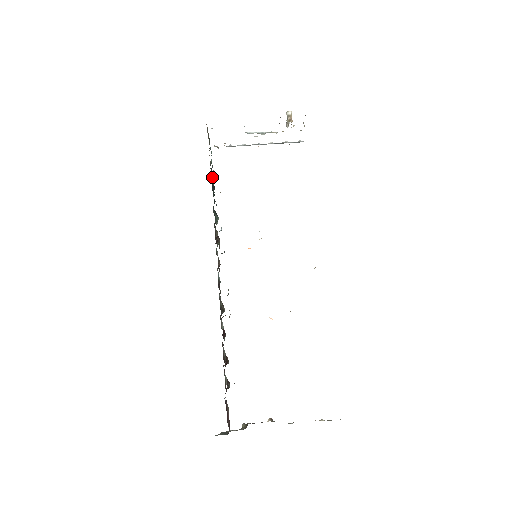
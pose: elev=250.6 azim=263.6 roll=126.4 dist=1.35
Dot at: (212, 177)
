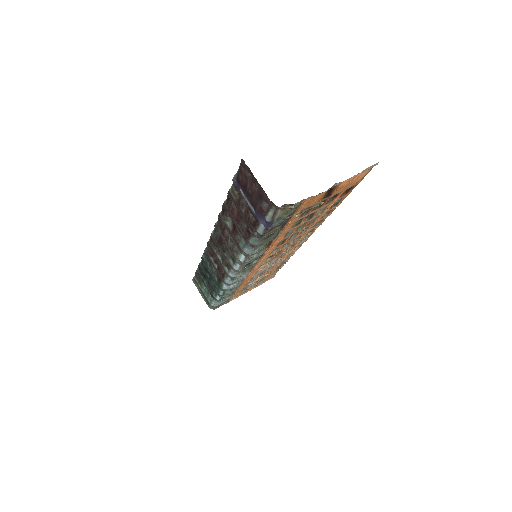
Dot at: (207, 283)
